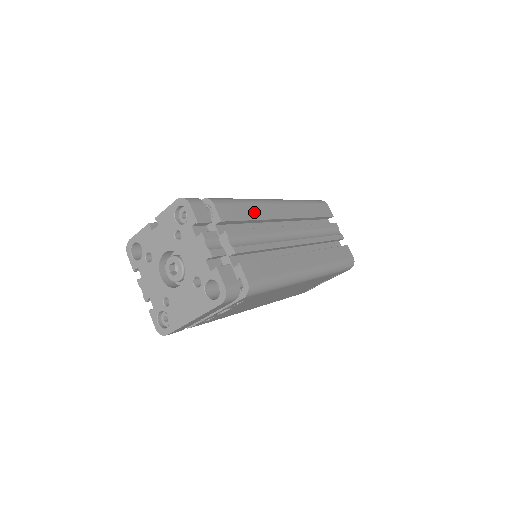
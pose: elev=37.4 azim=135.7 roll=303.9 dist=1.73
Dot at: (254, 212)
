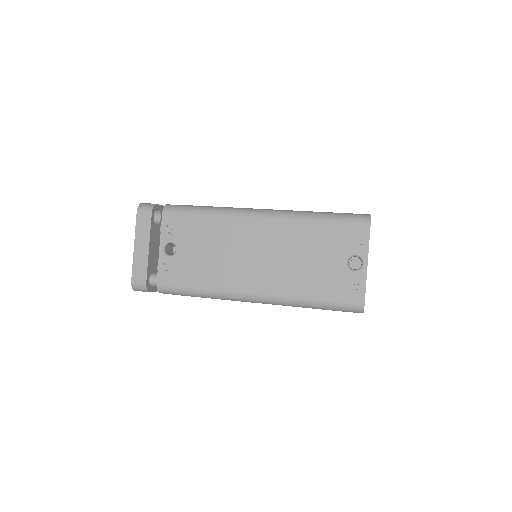
Dot at: occluded
